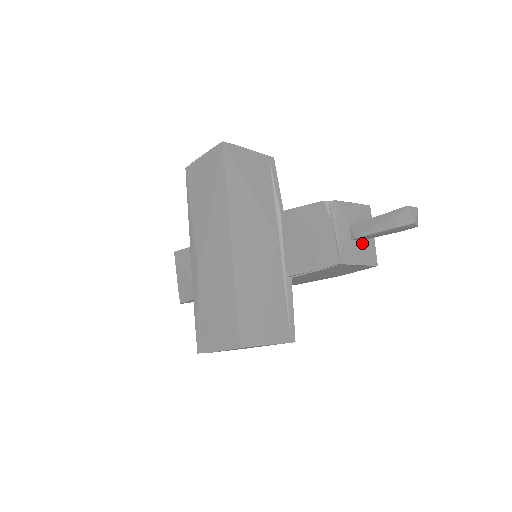
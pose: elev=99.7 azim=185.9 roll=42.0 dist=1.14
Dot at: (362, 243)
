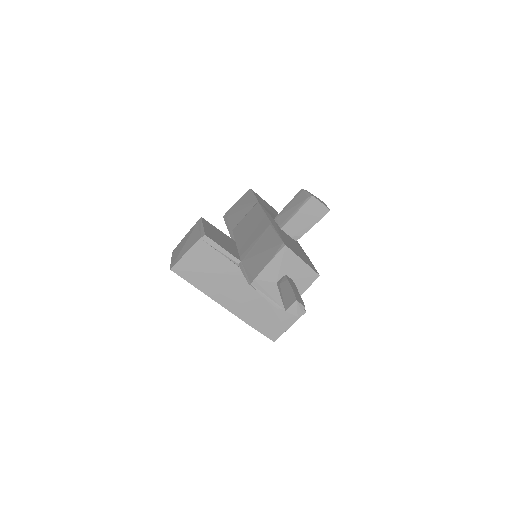
Dot at: (295, 280)
